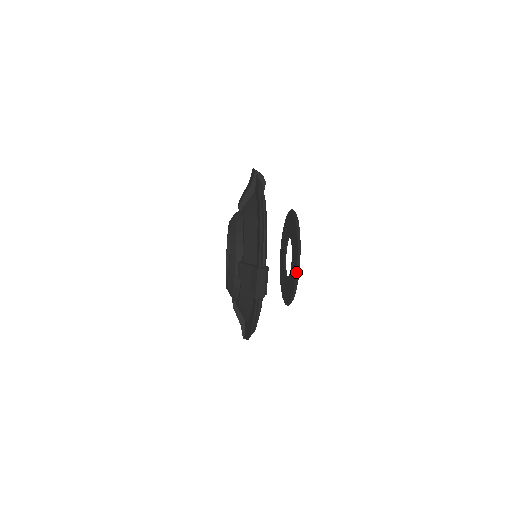
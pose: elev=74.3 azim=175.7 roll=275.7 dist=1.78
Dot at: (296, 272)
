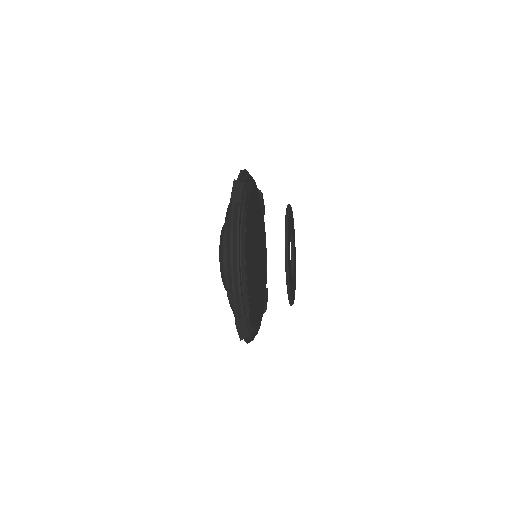
Dot at: occluded
